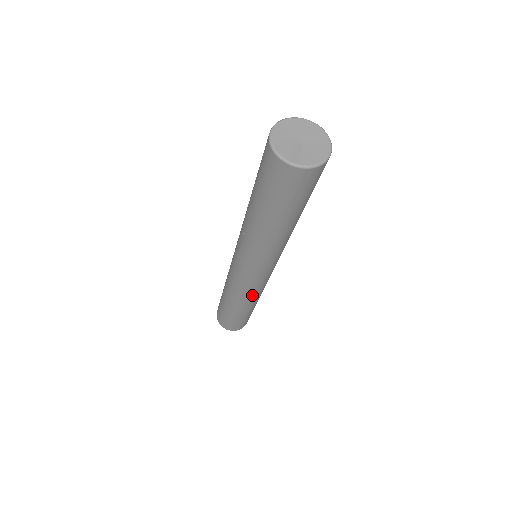
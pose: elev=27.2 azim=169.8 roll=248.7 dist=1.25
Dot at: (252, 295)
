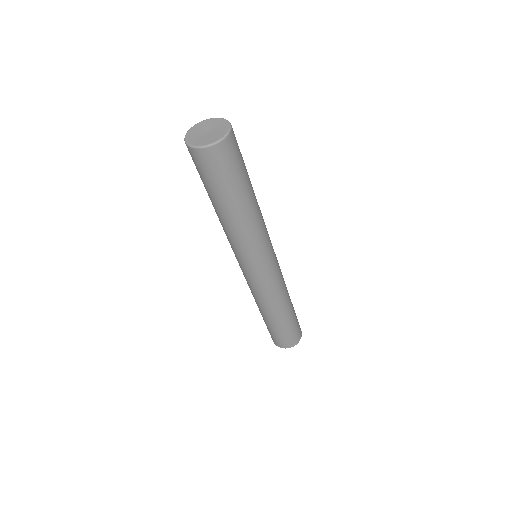
Dot at: (282, 286)
